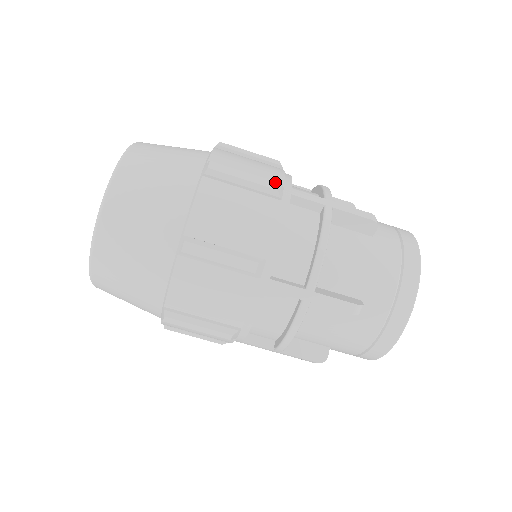
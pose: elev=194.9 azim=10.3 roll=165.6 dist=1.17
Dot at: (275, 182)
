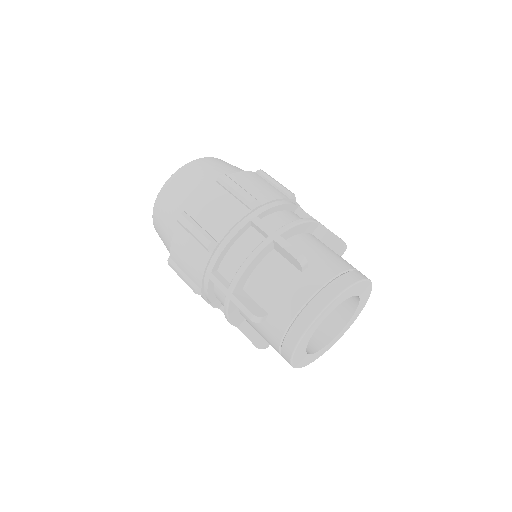
Dot at: (292, 193)
